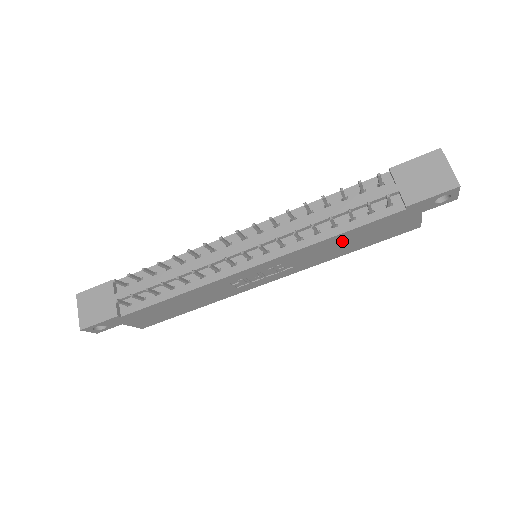
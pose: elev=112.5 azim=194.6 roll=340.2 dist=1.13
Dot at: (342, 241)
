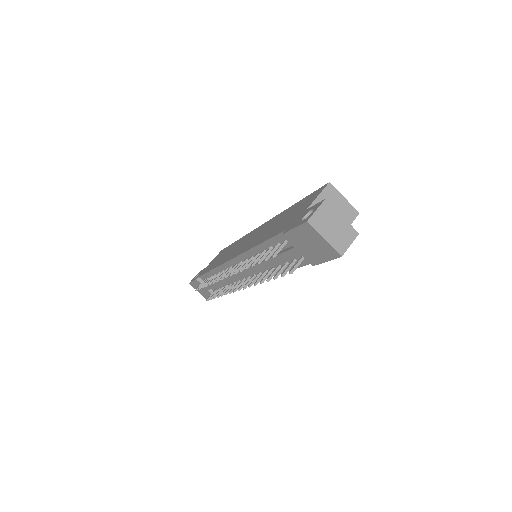
Dot at: occluded
